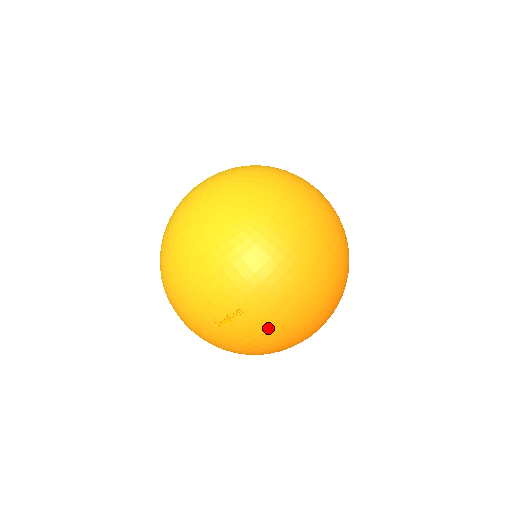
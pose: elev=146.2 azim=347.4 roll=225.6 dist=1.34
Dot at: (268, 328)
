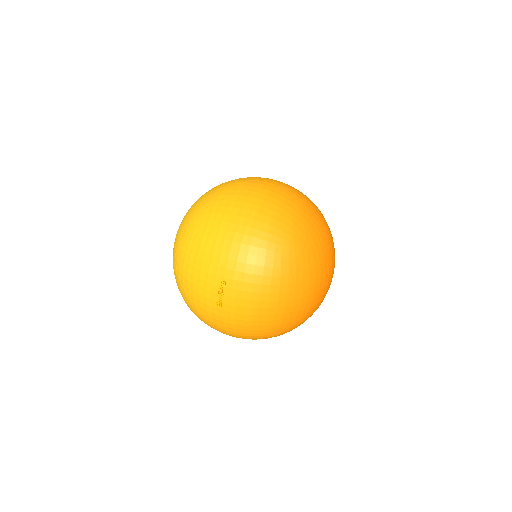
Dot at: (252, 284)
